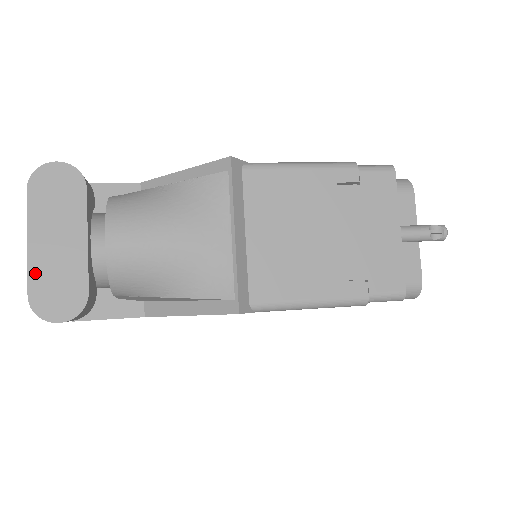
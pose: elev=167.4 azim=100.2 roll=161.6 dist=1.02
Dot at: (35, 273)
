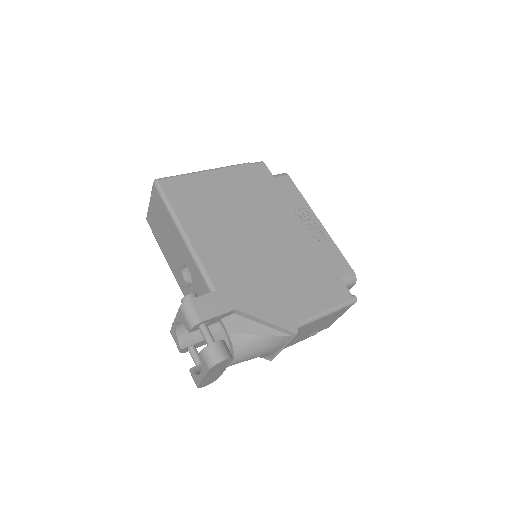
Dot at: (202, 383)
